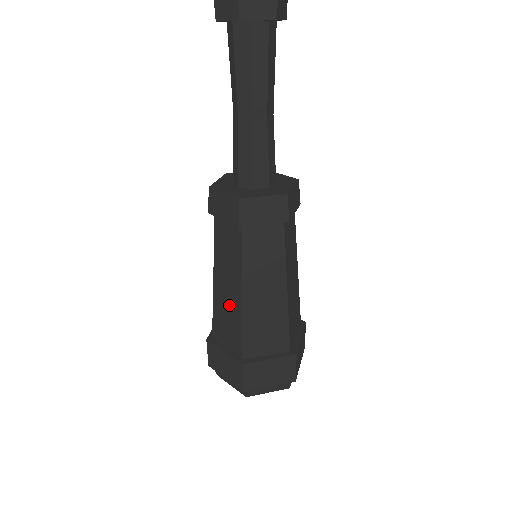
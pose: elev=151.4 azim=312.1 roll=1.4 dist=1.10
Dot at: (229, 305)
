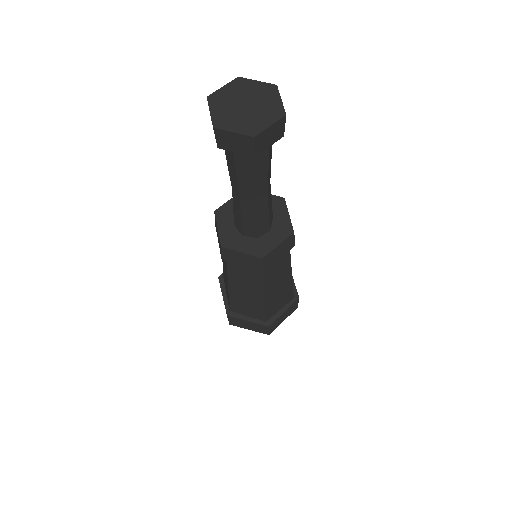
Dot at: occluded
